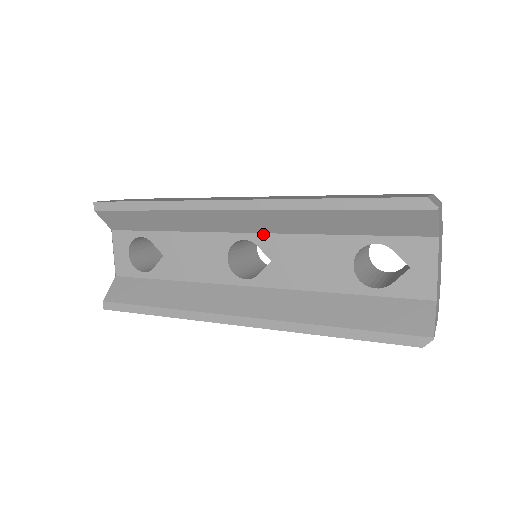
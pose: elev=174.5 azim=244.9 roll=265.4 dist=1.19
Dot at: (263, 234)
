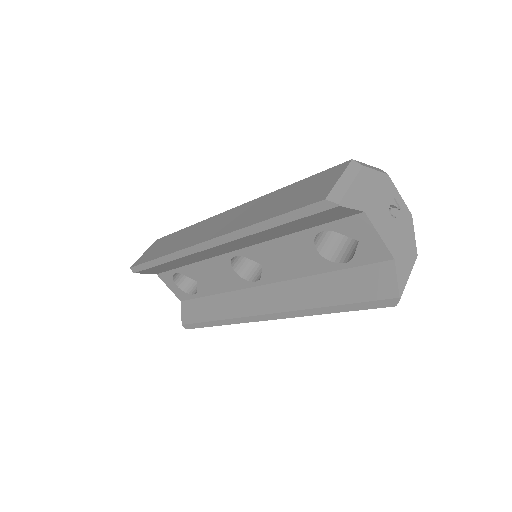
Dot at: (244, 249)
